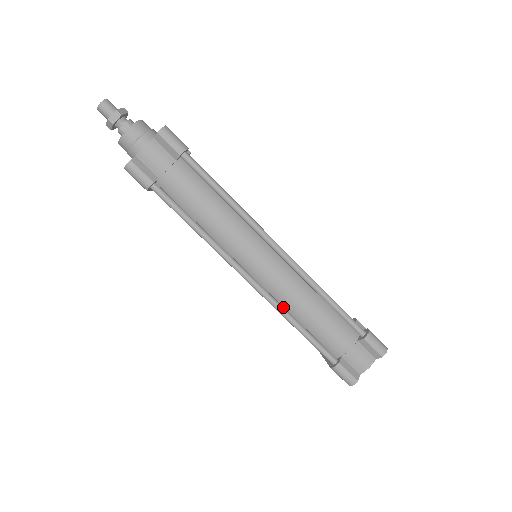
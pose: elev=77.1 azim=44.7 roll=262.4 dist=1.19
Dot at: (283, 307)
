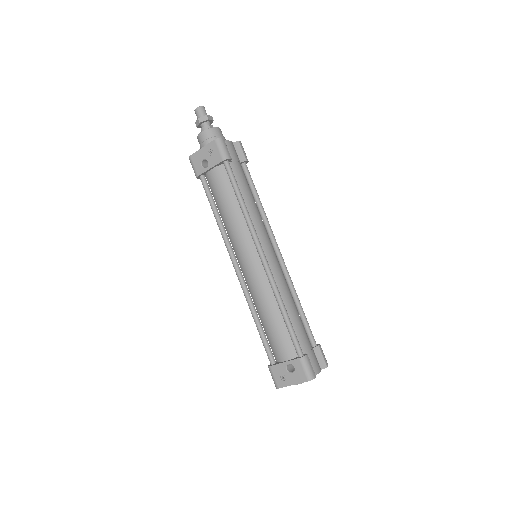
Dot at: (278, 292)
